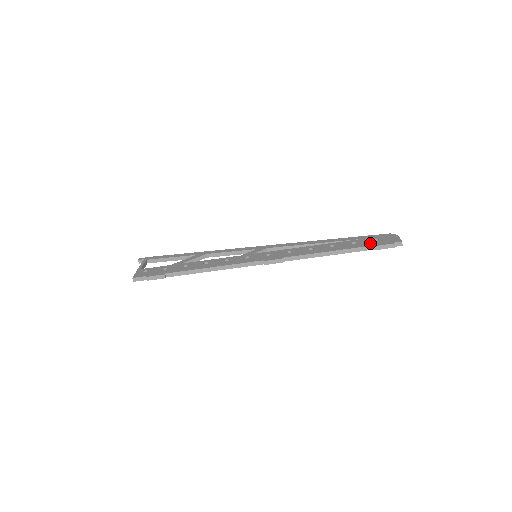
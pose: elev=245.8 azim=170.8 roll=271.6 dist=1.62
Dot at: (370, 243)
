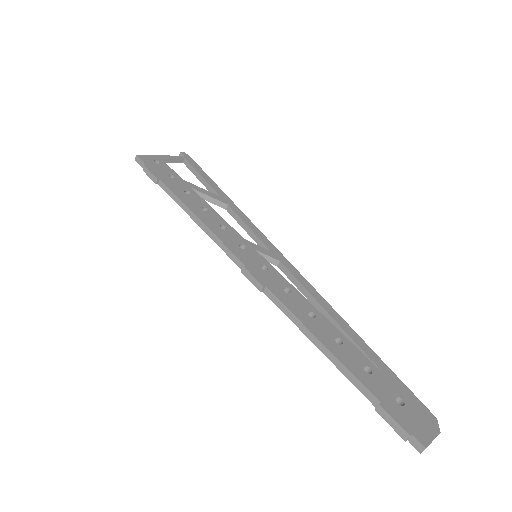
Dot at: (383, 394)
